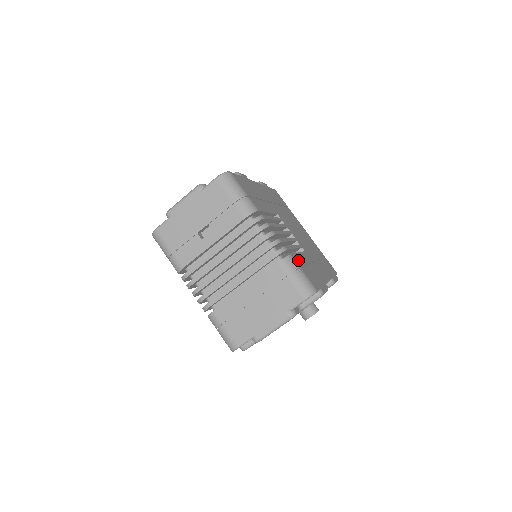
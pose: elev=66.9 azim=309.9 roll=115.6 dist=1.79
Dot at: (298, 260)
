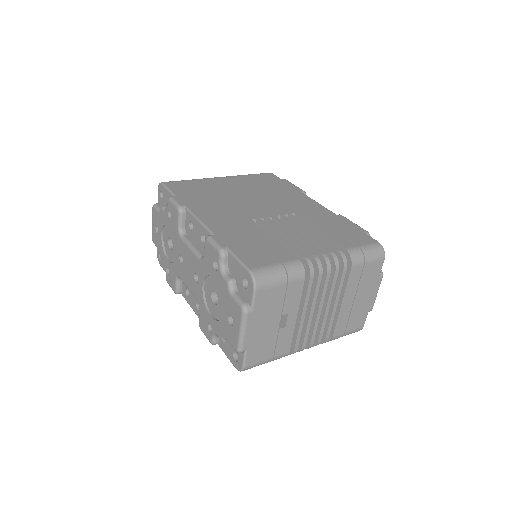
Dot at: (342, 241)
